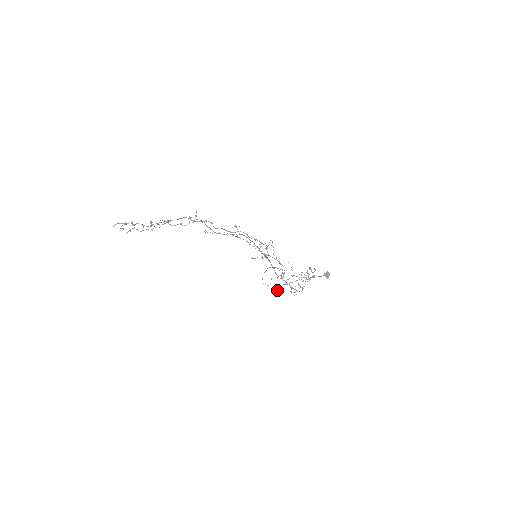
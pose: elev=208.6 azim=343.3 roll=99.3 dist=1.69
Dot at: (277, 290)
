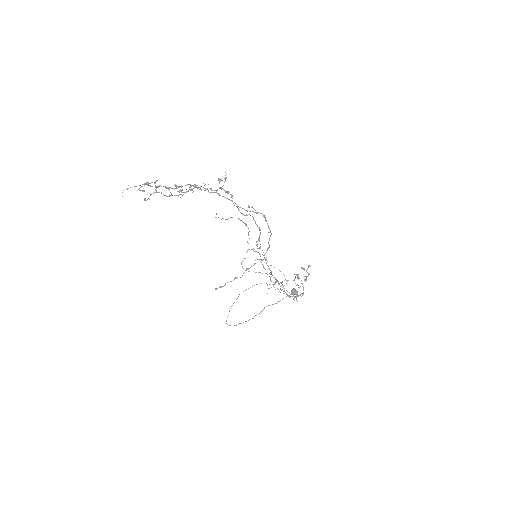
Dot at: (286, 294)
